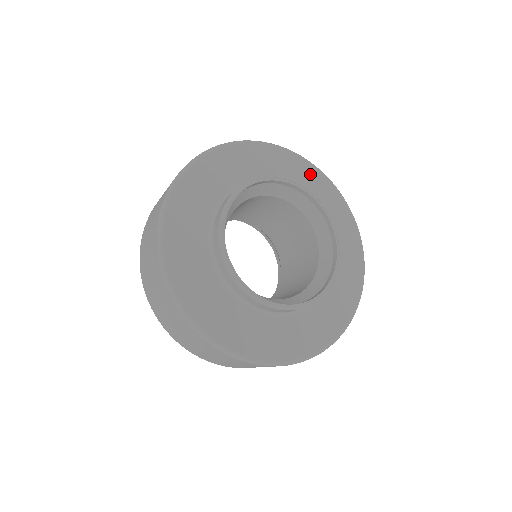
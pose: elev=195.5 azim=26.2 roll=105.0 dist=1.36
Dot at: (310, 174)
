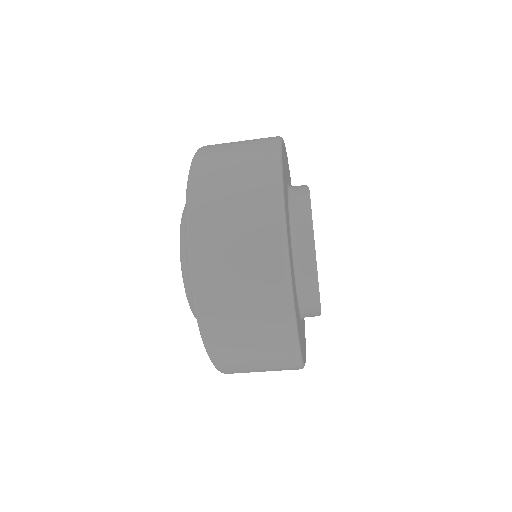
Dot at: occluded
